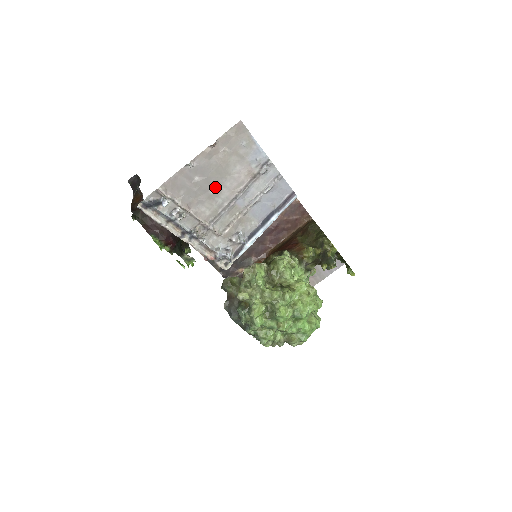
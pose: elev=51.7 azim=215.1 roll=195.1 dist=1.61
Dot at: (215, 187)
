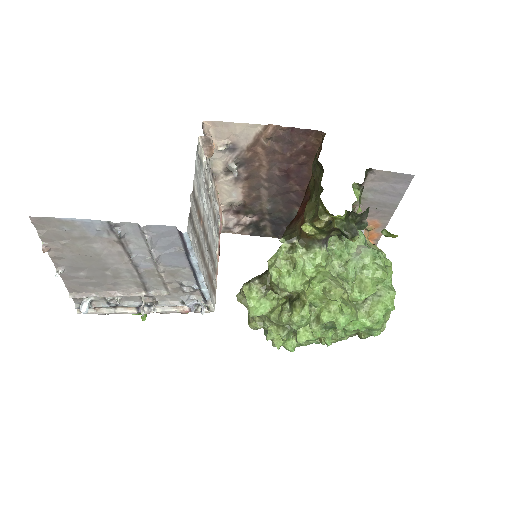
Dot at: (106, 269)
